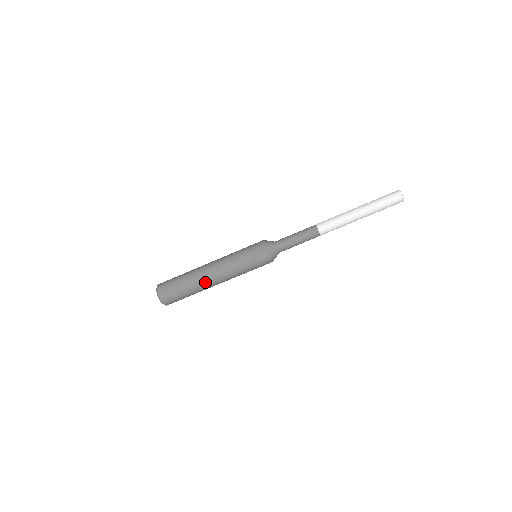
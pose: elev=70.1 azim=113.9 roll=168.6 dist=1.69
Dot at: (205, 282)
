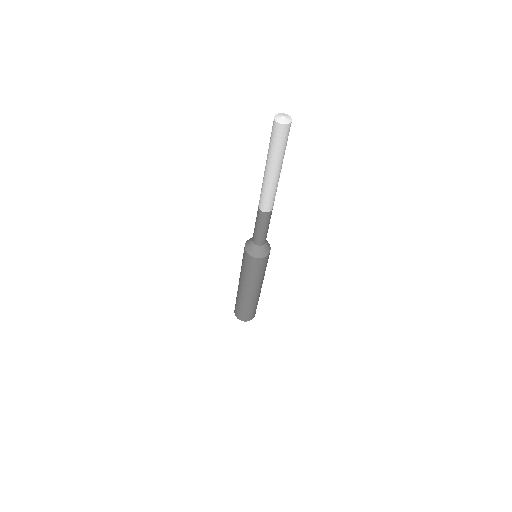
Dot at: (253, 298)
